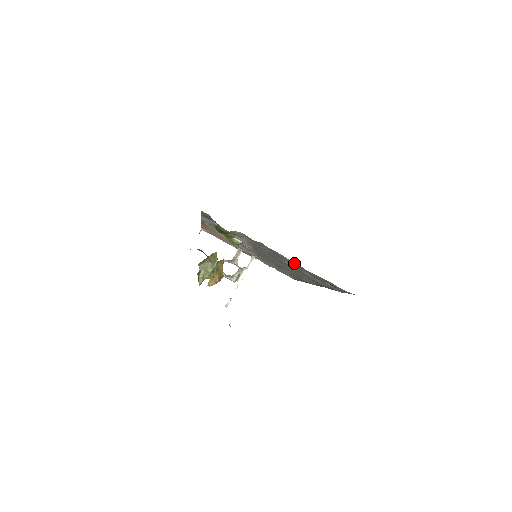
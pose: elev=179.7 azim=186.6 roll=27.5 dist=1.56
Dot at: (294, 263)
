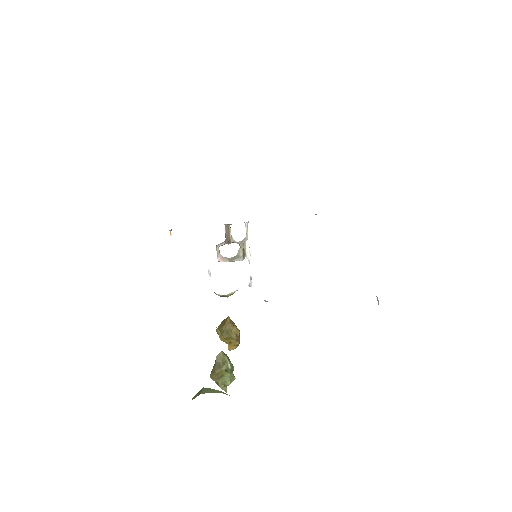
Dot at: occluded
